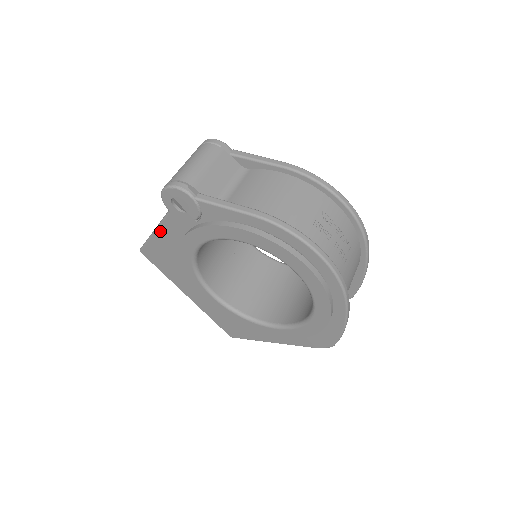
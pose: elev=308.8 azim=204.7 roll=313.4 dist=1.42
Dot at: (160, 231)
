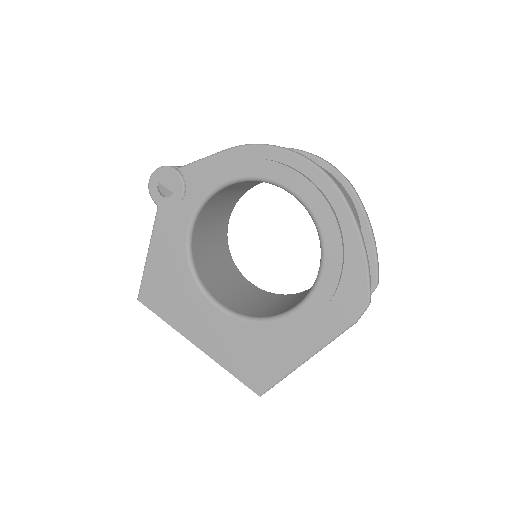
Dot at: (153, 245)
